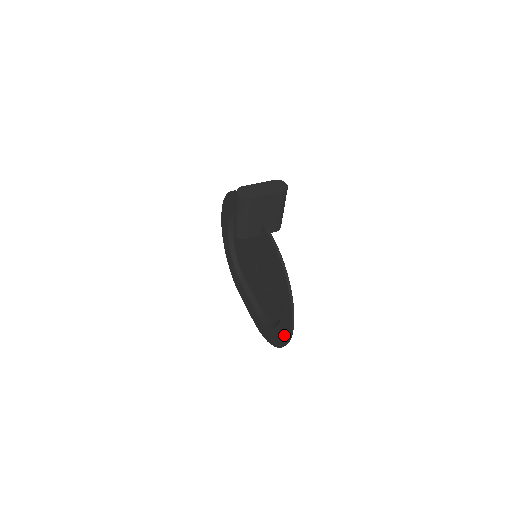
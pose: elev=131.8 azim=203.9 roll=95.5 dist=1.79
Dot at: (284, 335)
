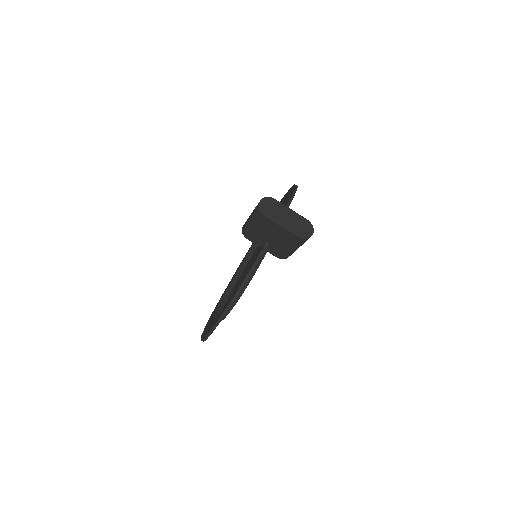
Dot at: occluded
